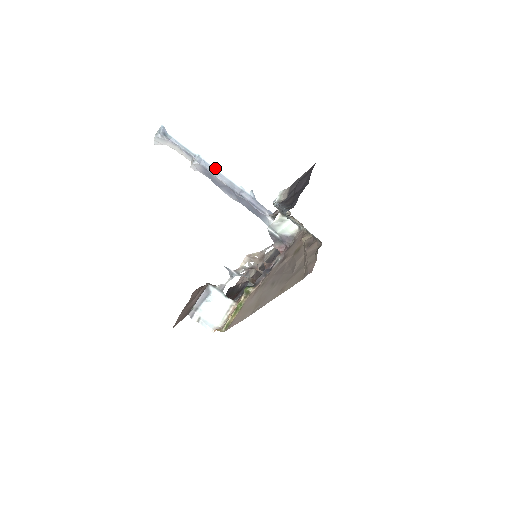
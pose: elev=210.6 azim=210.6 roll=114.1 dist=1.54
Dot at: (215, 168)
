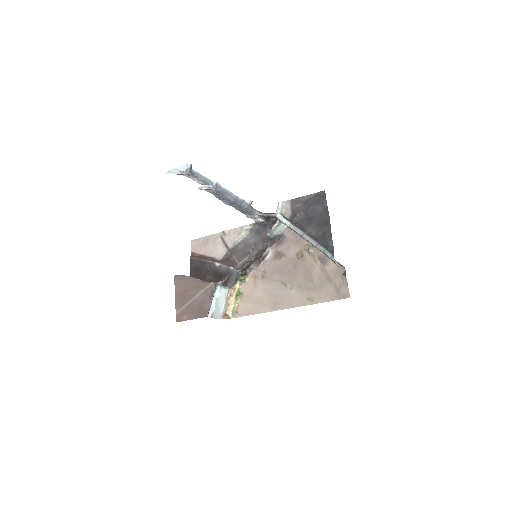
Dot at: (226, 190)
